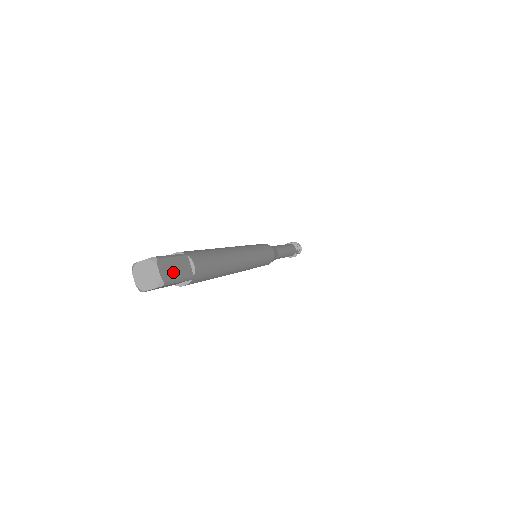
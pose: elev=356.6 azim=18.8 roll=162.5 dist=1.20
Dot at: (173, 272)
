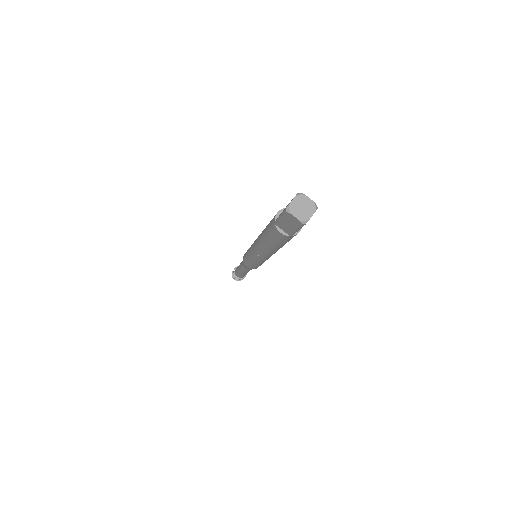
Dot at: occluded
